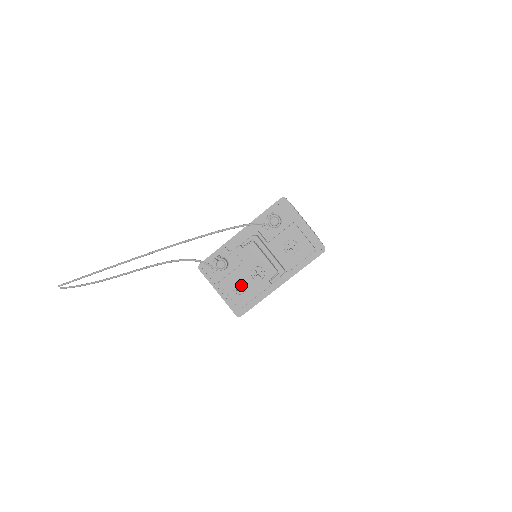
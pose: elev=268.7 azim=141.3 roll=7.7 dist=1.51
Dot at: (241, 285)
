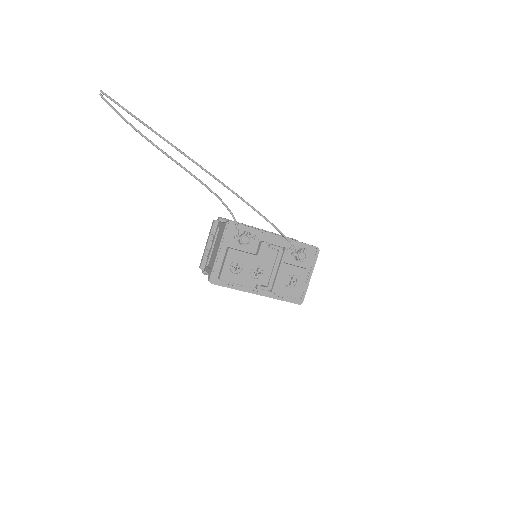
Dot at: (237, 266)
